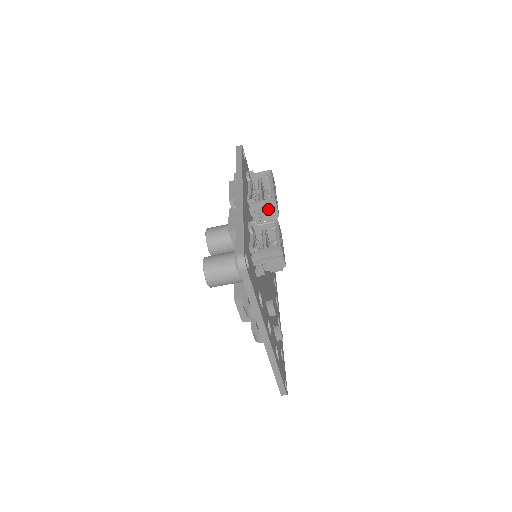
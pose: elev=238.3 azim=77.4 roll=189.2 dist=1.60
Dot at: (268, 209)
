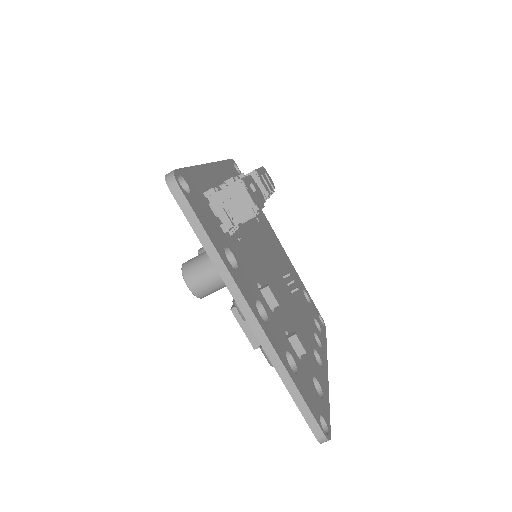
Dot at: occluded
